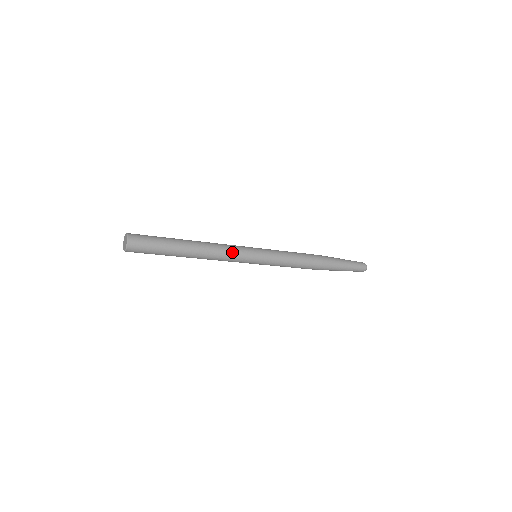
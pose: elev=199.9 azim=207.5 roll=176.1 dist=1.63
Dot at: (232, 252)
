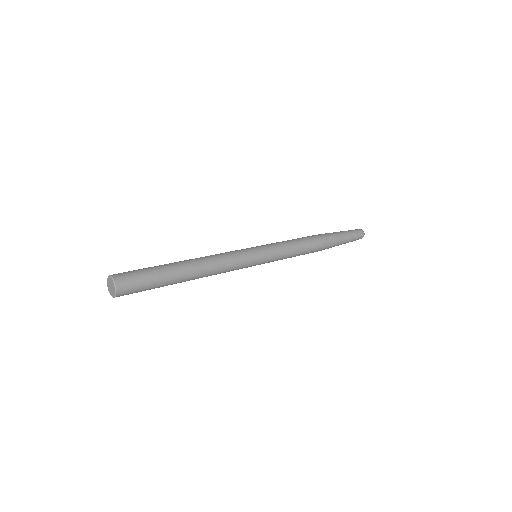
Dot at: (232, 260)
